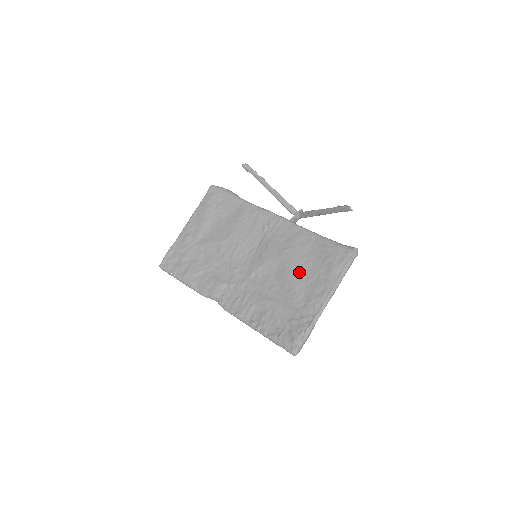
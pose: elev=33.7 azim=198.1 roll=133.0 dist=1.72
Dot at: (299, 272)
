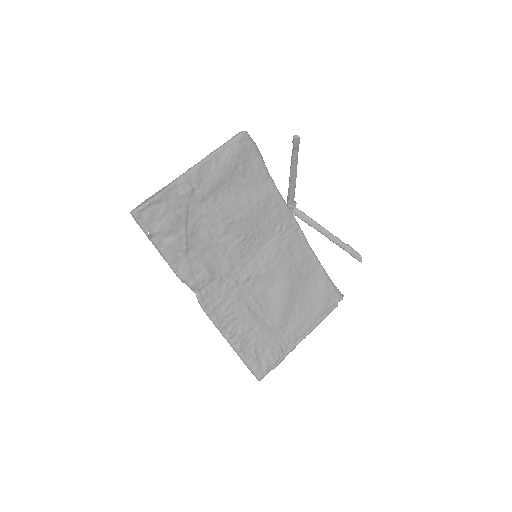
Dot at: (293, 298)
